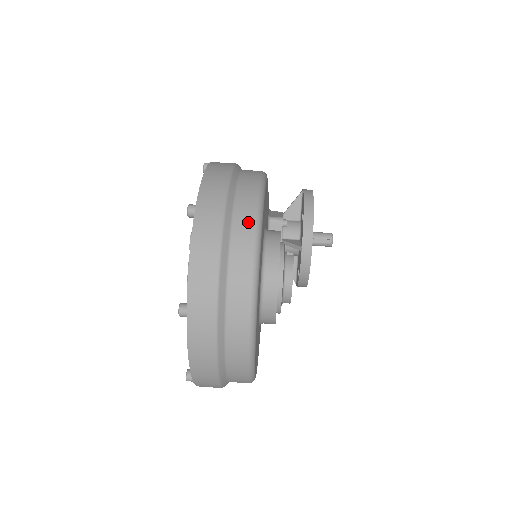
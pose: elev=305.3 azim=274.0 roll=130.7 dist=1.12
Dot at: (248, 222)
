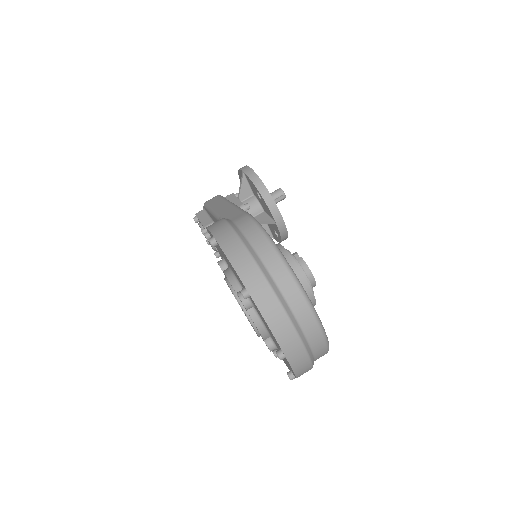
Dot at: (286, 278)
